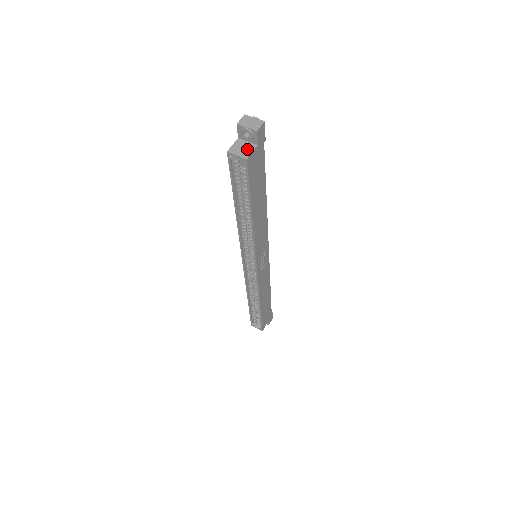
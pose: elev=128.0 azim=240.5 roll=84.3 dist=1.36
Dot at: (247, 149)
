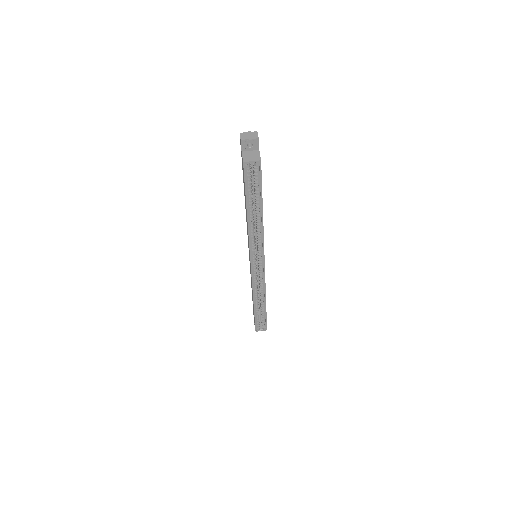
Dot at: (255, 155)
